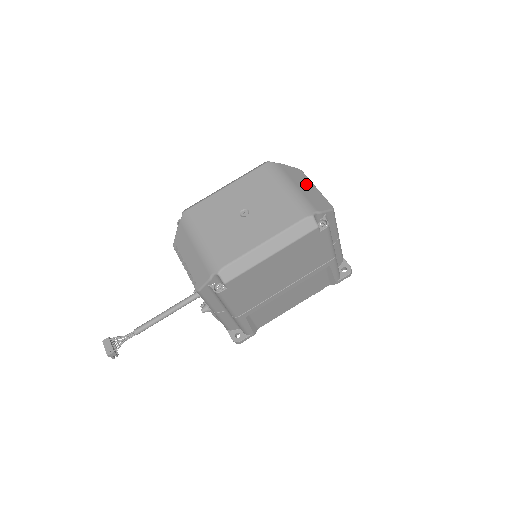
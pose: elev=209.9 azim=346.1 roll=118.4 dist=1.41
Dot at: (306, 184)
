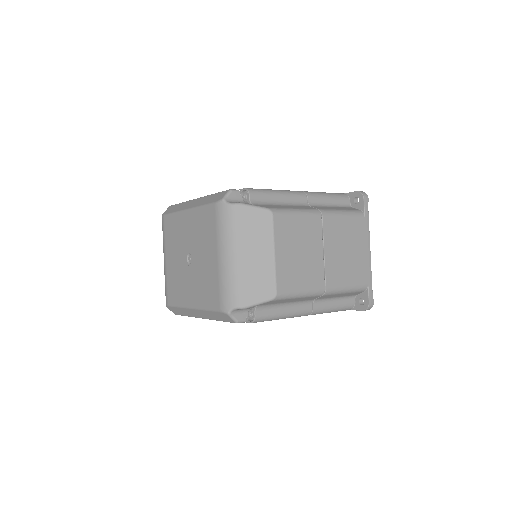
Dot at: (257, 248)
